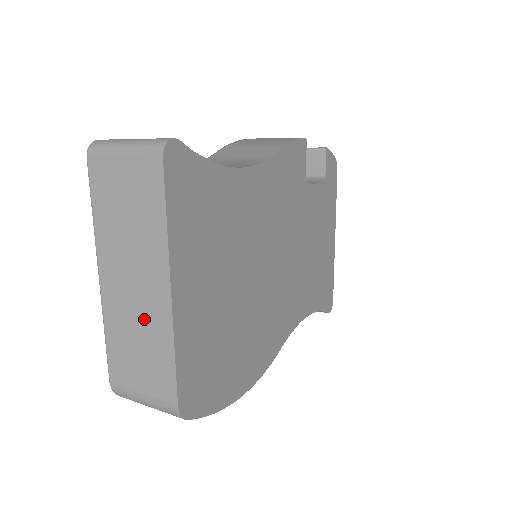
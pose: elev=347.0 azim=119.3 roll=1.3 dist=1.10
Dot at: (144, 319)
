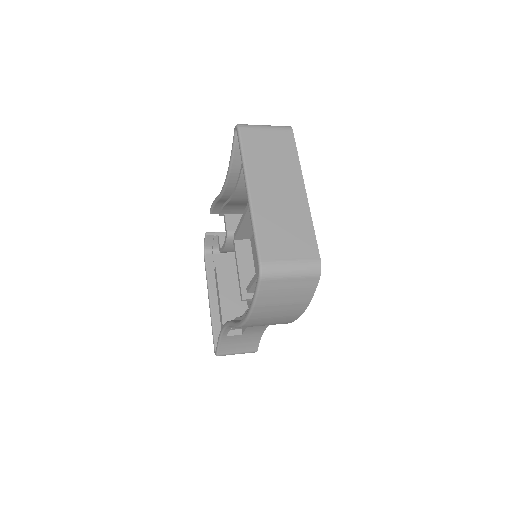
Dot at: (288, 209)
